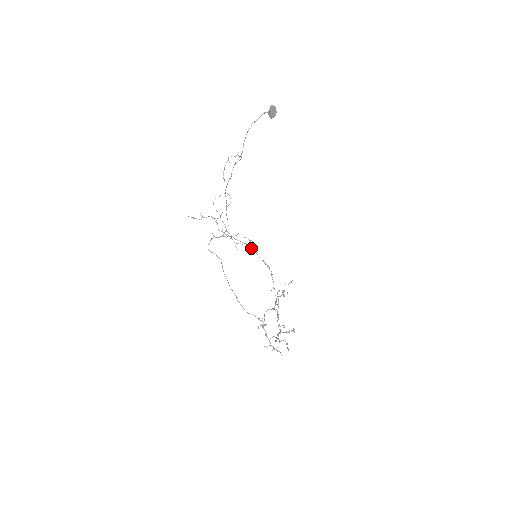
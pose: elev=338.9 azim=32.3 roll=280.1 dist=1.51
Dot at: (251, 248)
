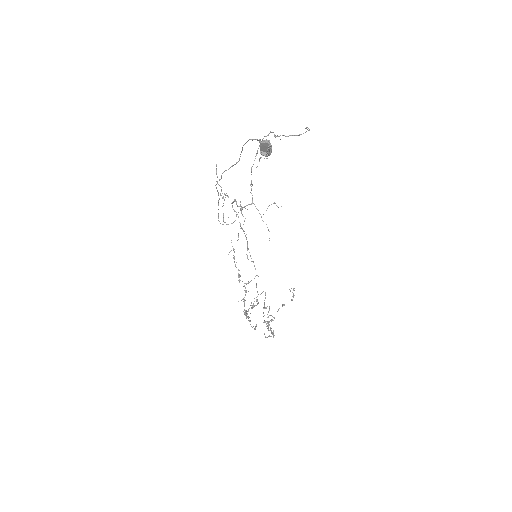
Dot at: (247, 248)
